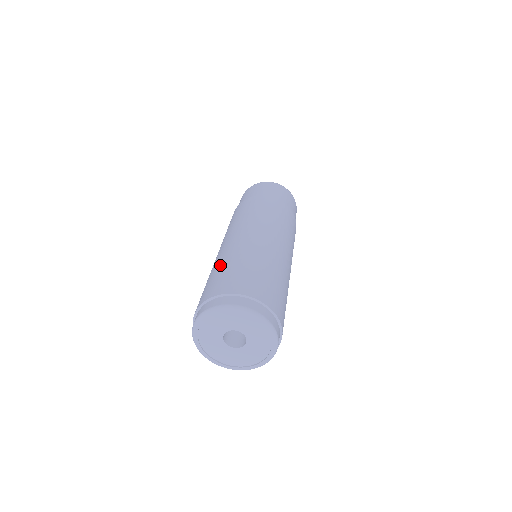
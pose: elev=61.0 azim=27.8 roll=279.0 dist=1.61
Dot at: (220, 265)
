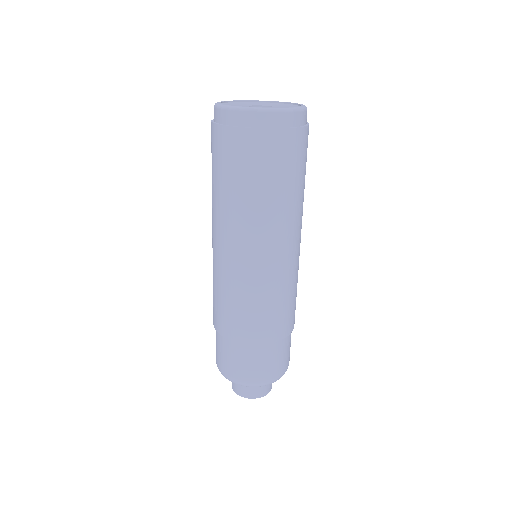
Dot at: occluded
